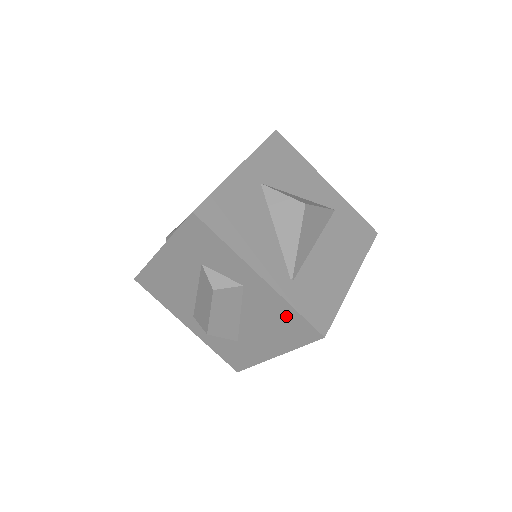
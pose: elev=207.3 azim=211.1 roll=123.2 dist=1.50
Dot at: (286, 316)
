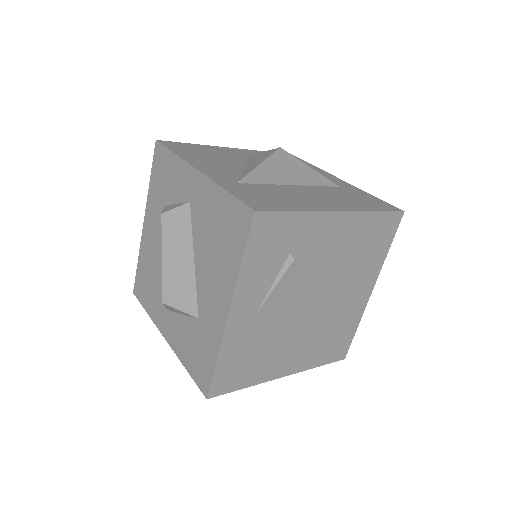
Dot at: (222, 212)
